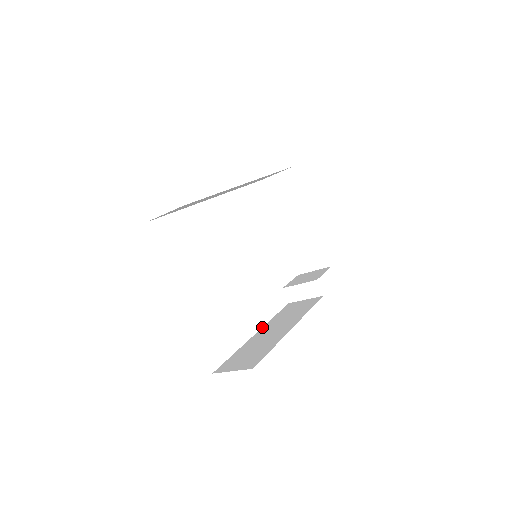
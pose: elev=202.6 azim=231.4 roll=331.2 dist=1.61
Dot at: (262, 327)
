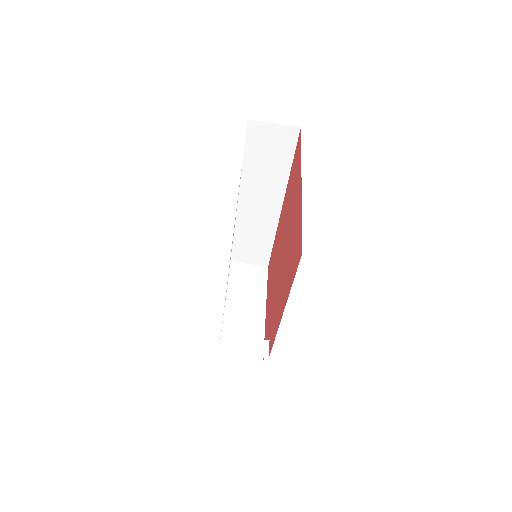
Dot at: occluded
